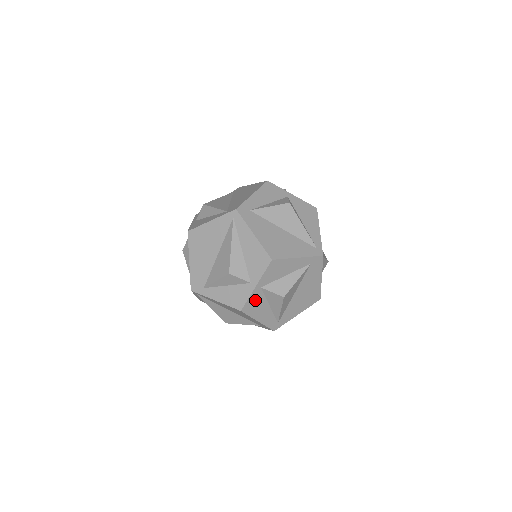
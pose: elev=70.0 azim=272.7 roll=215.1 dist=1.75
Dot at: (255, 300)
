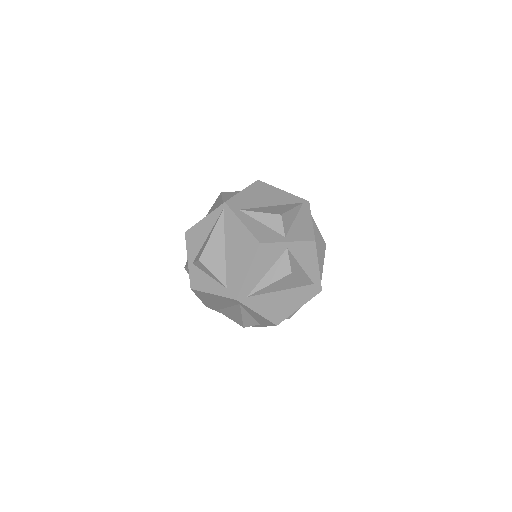
Dot at: (273, 251)
